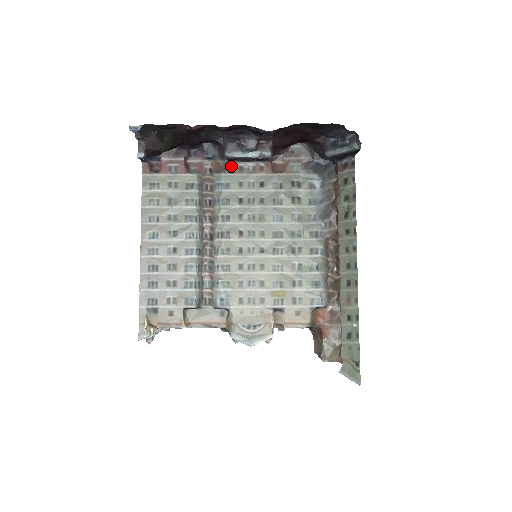
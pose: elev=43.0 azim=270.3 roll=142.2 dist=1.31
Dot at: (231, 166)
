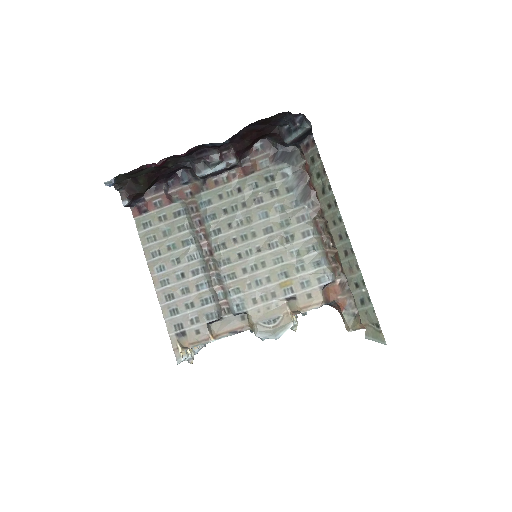
Dot at: (207, 183)
